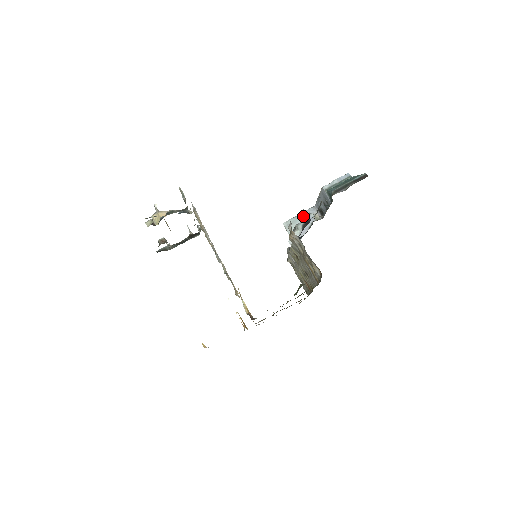
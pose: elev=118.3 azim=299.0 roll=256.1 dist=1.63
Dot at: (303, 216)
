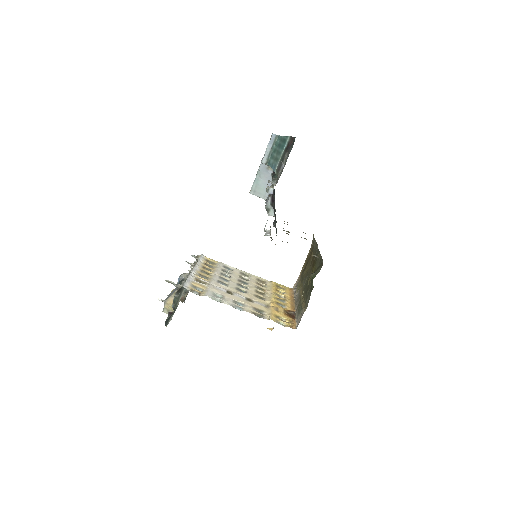
Dot at: (260, 175)
